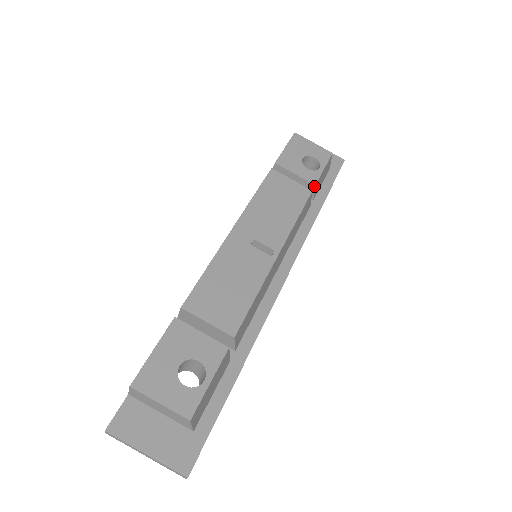
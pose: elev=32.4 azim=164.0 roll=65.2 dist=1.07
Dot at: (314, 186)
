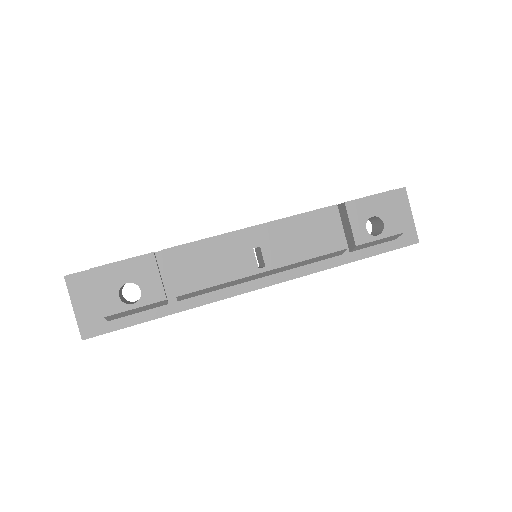
Dot at: (355, 245)
